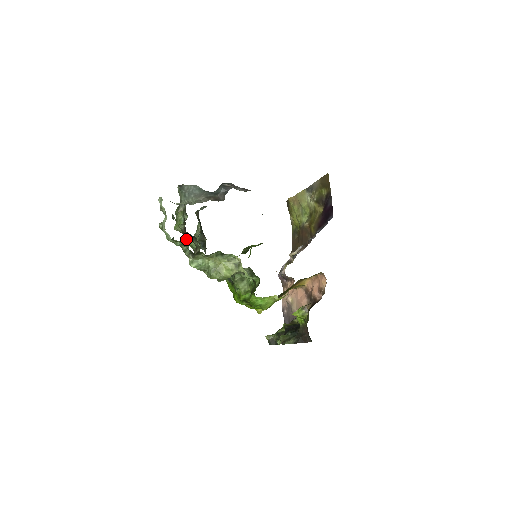
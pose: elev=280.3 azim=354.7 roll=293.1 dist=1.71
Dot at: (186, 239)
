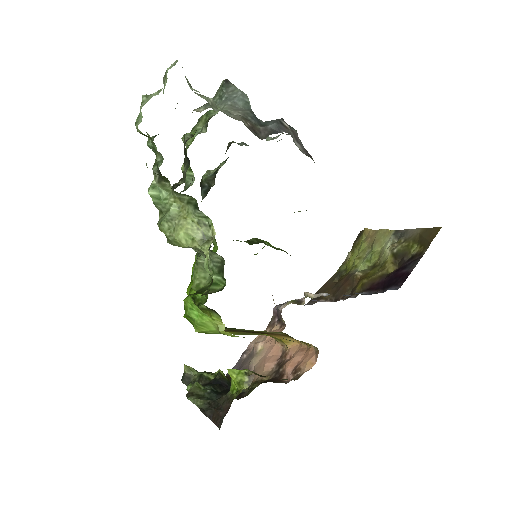
Dot at: occluded
